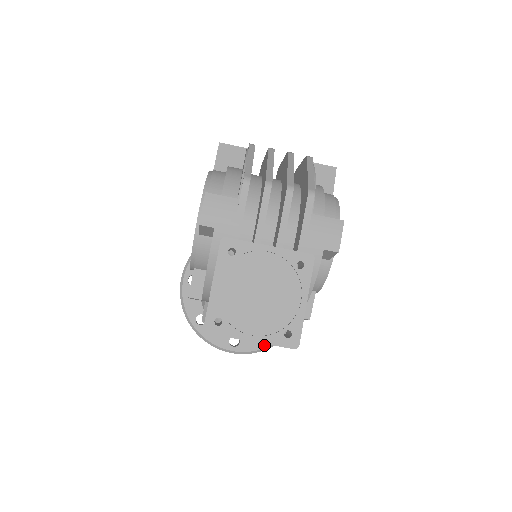
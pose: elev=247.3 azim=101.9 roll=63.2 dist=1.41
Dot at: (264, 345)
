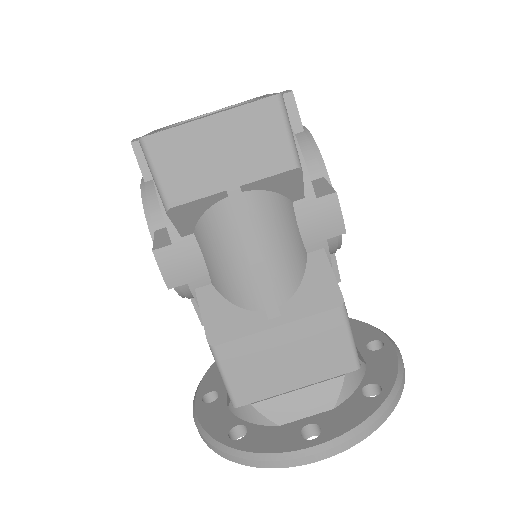
Dot at: (367, 411)
